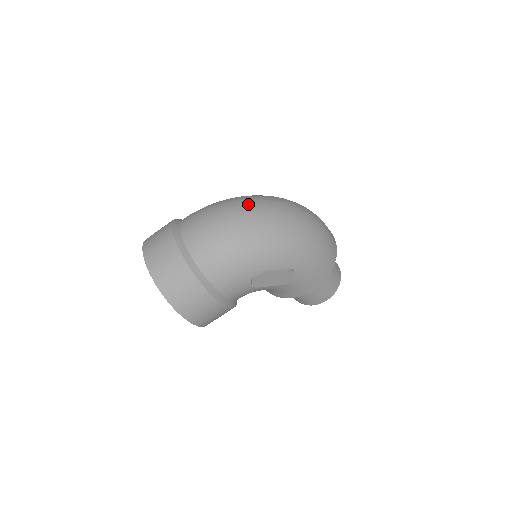
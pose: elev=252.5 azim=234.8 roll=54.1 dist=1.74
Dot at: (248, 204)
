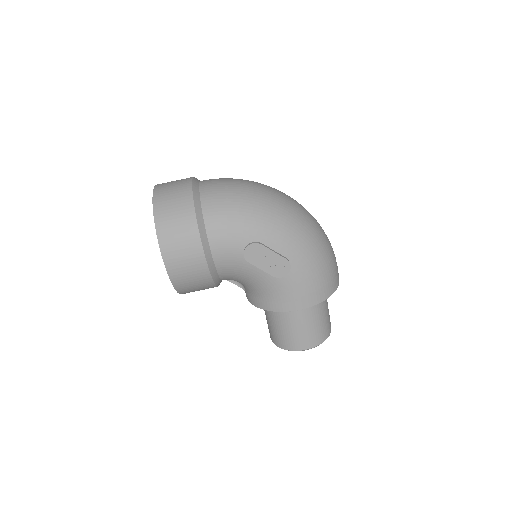
Dot at: (273, 188)
